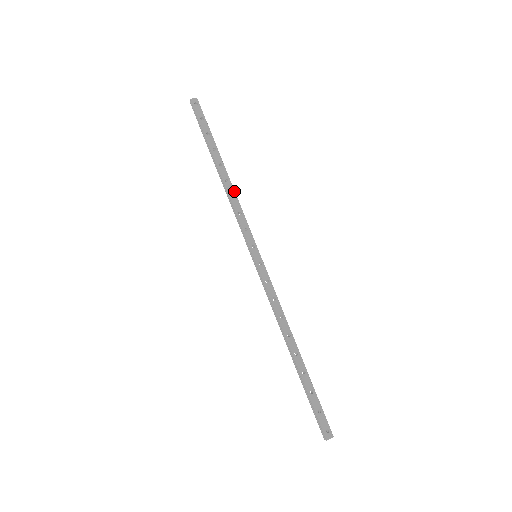
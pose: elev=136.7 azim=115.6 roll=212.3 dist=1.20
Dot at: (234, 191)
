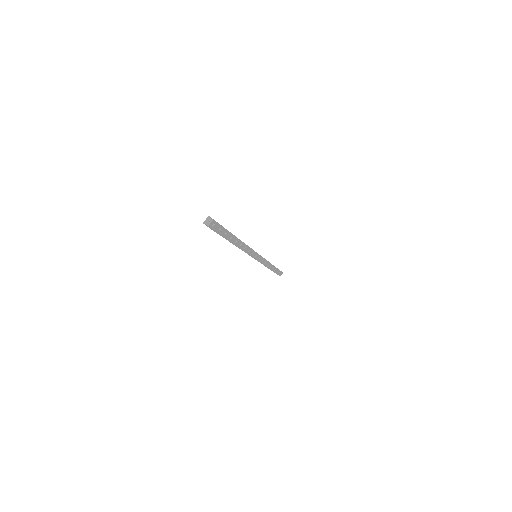
Dot at: (245, 245)
